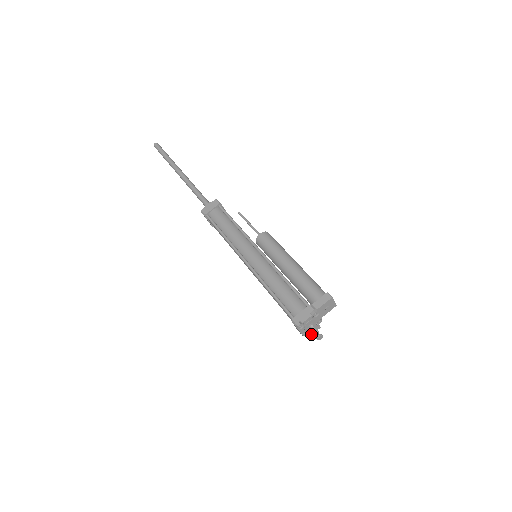
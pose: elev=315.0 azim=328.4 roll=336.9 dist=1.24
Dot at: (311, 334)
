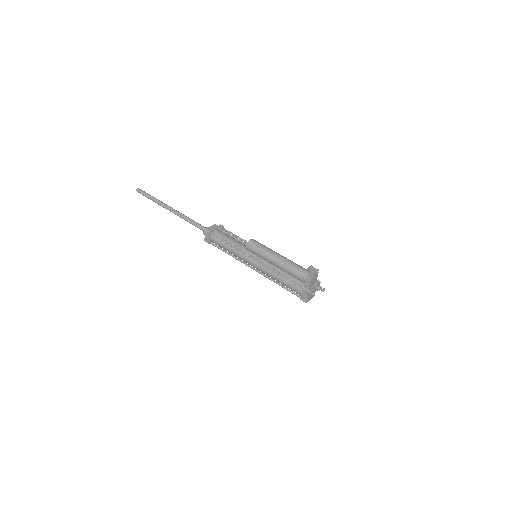
Dot at: occluded
